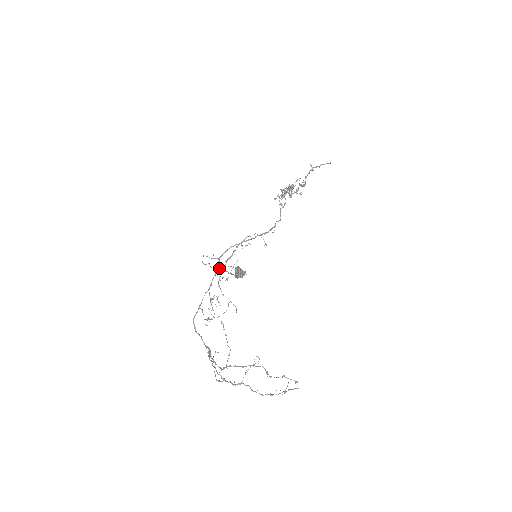
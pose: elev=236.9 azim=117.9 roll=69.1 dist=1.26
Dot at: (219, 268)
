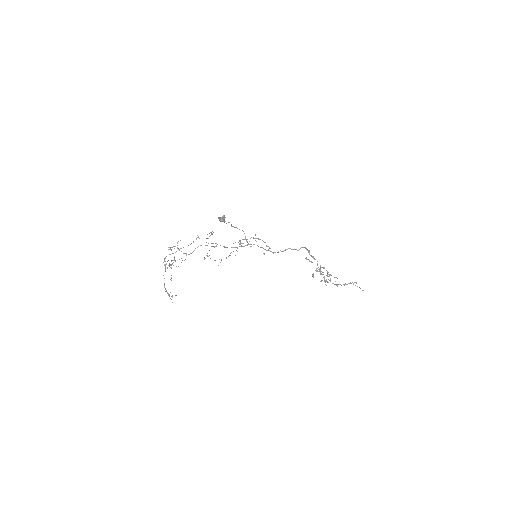
Dot at: (228, 222)
